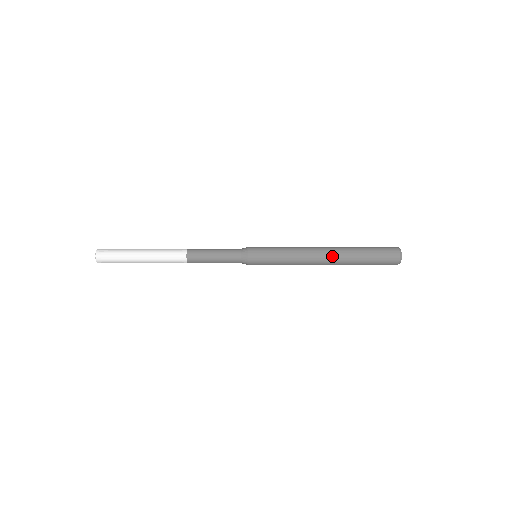
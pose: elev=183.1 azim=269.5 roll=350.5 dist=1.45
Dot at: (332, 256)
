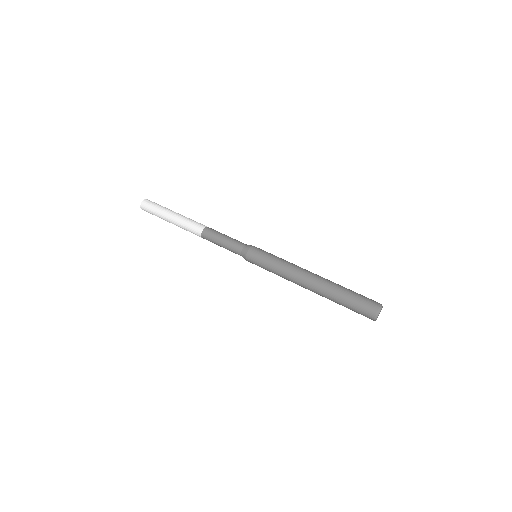
Dot at: (315, 285)
